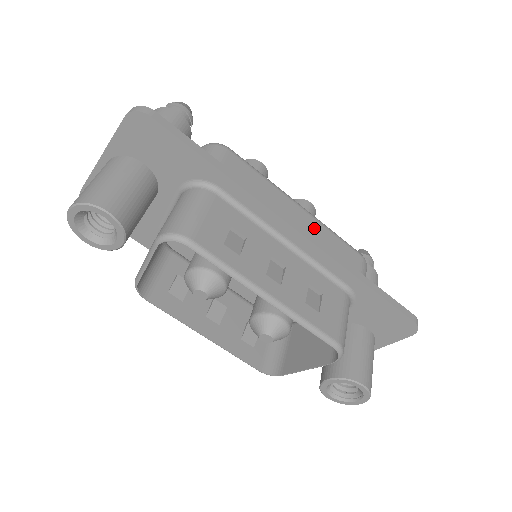
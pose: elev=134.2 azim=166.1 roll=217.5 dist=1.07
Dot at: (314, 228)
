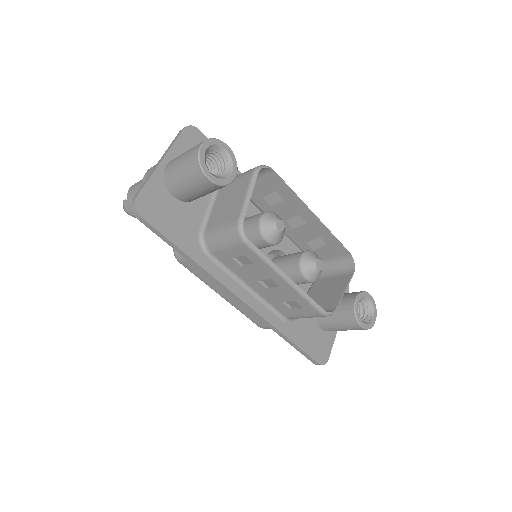
Dot at: occluded
